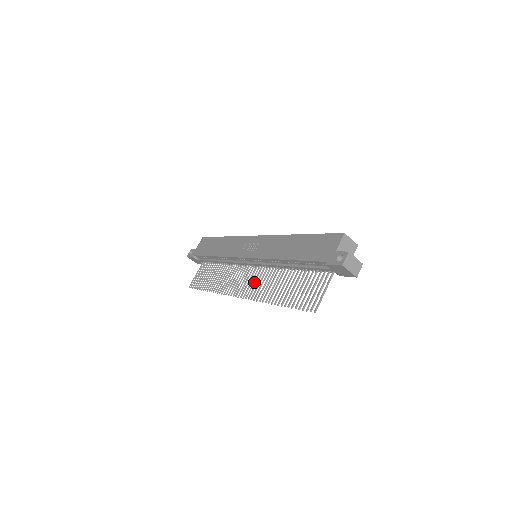
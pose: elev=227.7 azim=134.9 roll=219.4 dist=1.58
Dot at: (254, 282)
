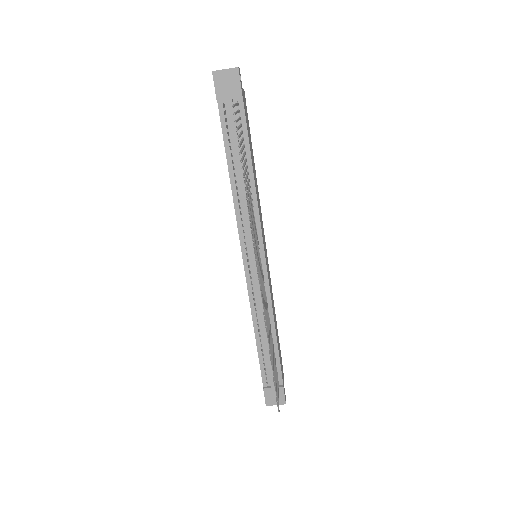
Dot at: (256, 250)
